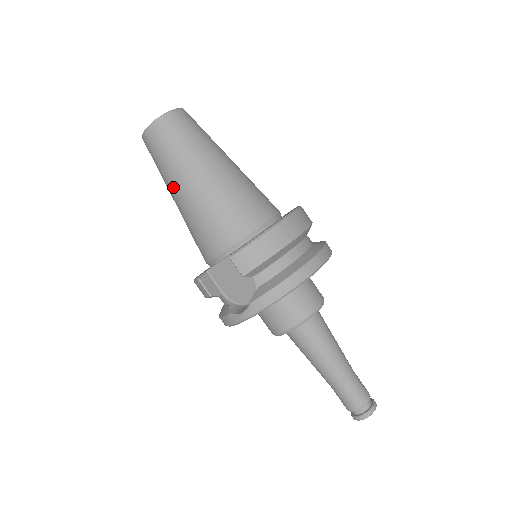
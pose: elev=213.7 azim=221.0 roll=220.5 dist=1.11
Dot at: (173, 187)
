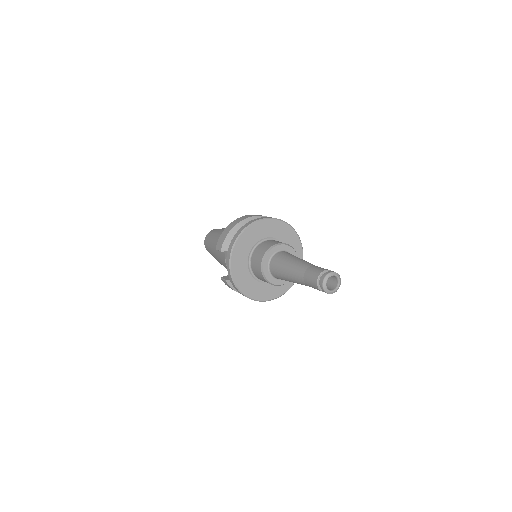
Dot at: (214, 255)
